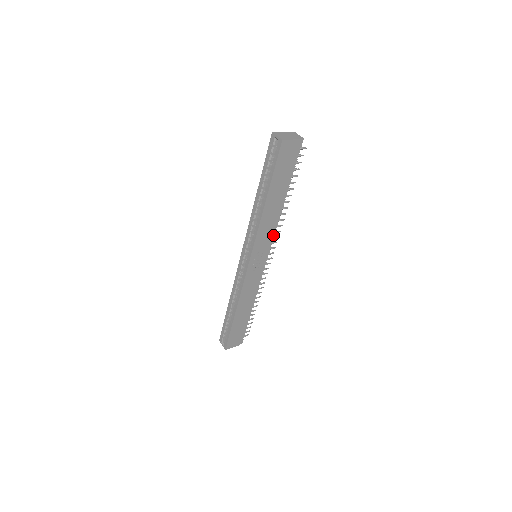
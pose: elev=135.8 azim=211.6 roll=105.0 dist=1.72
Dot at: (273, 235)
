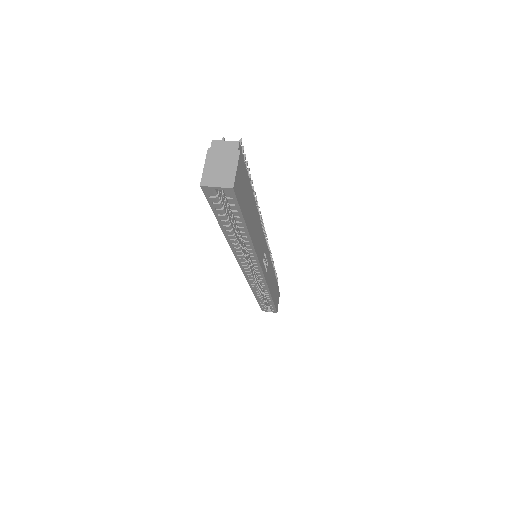
Dot at: occluded
